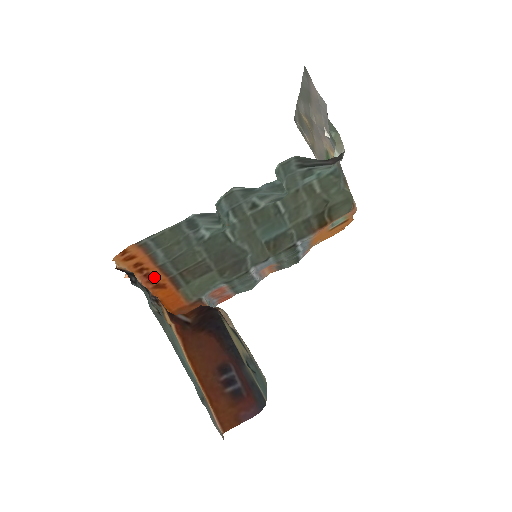
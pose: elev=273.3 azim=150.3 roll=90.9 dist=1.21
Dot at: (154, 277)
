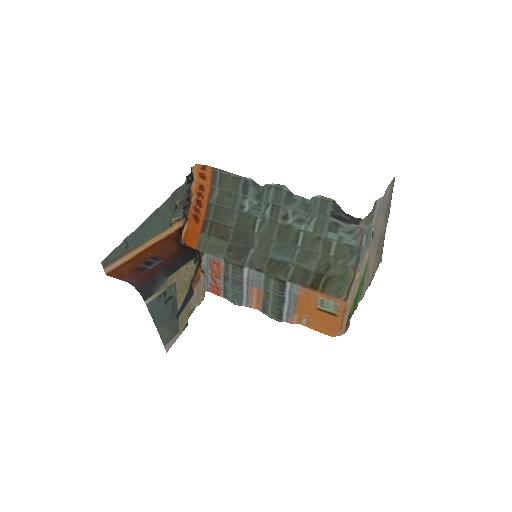
Dot at: (200, 208)
